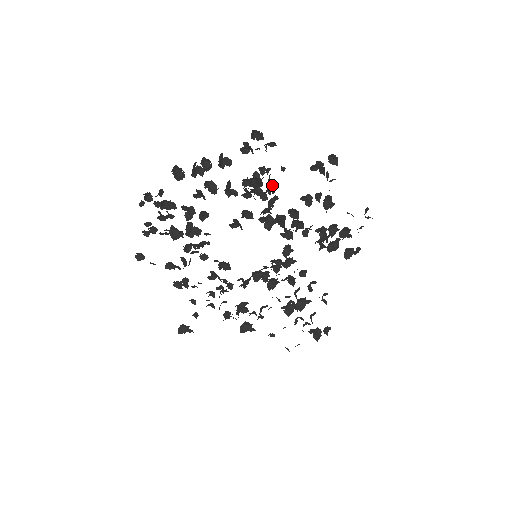
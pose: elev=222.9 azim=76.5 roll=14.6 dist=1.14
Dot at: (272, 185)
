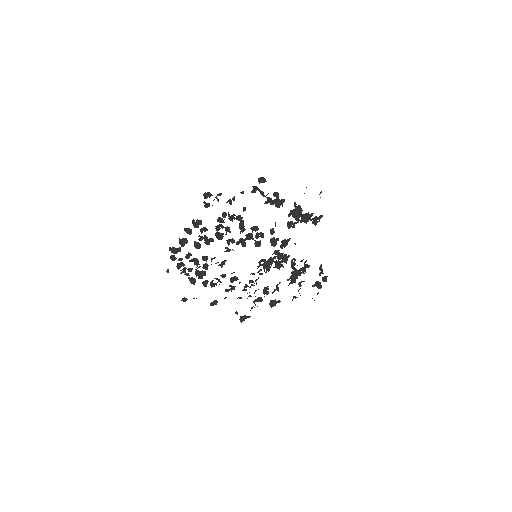
Dot at: (233, 218)
